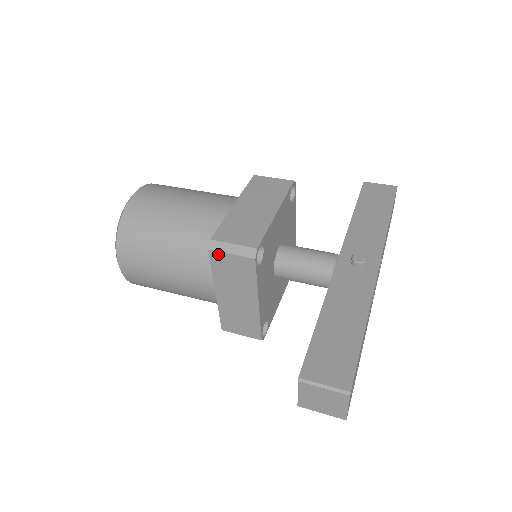
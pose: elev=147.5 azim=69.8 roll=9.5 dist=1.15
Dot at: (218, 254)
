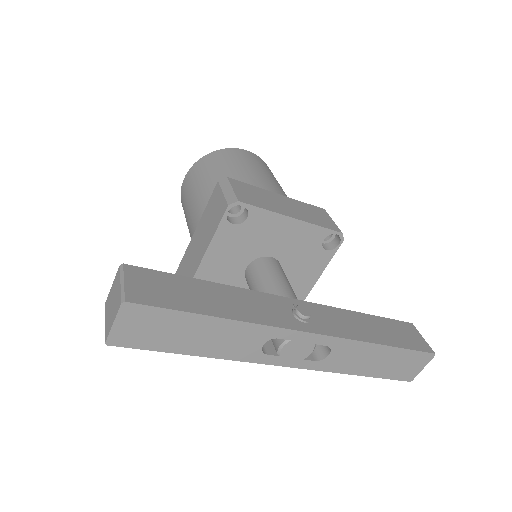
Dot at: (219, 189)
